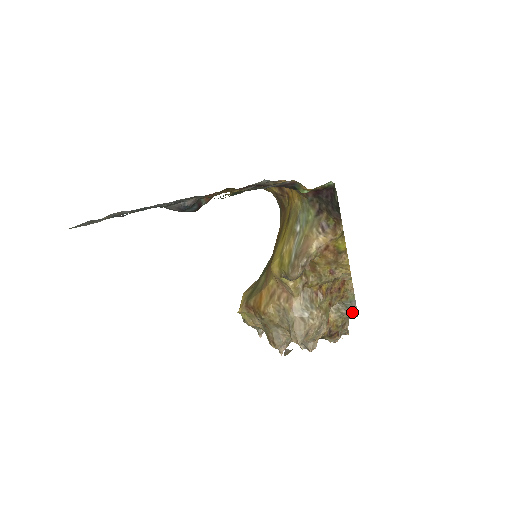
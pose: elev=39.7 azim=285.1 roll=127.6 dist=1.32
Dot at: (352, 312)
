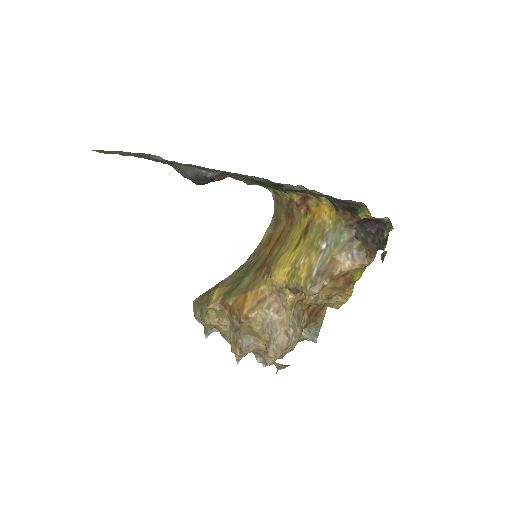
Dot at: (312, 337)
